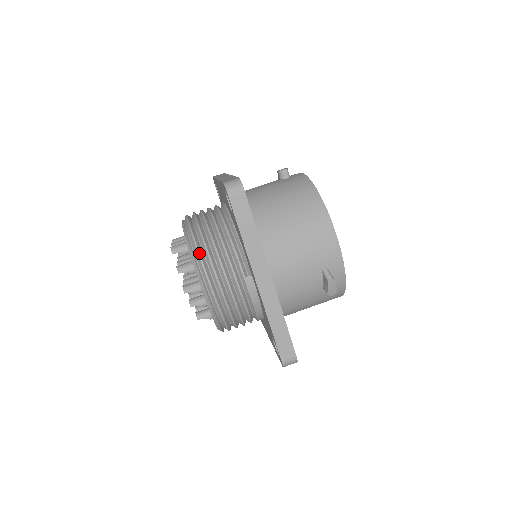
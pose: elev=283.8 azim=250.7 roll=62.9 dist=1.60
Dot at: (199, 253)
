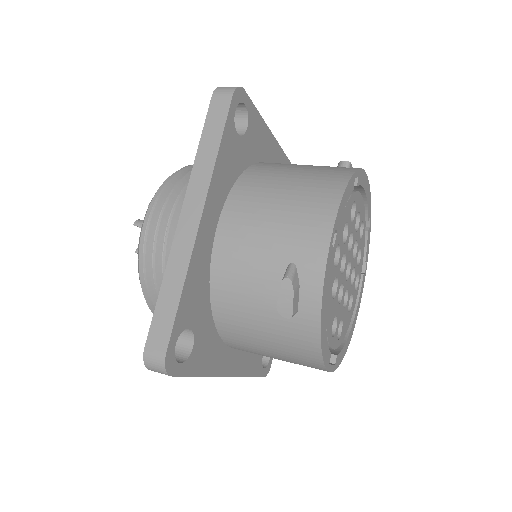
Dot at: (170, 180)
